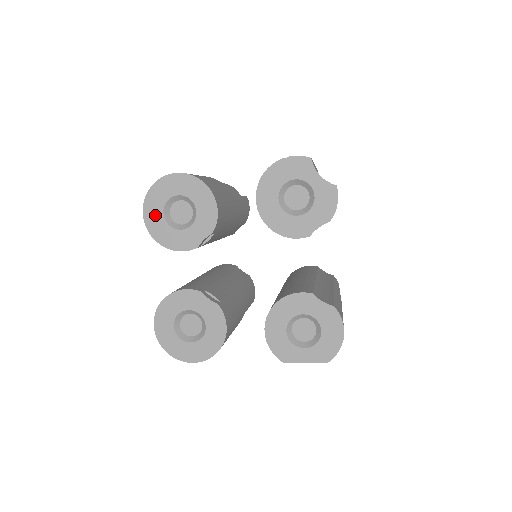
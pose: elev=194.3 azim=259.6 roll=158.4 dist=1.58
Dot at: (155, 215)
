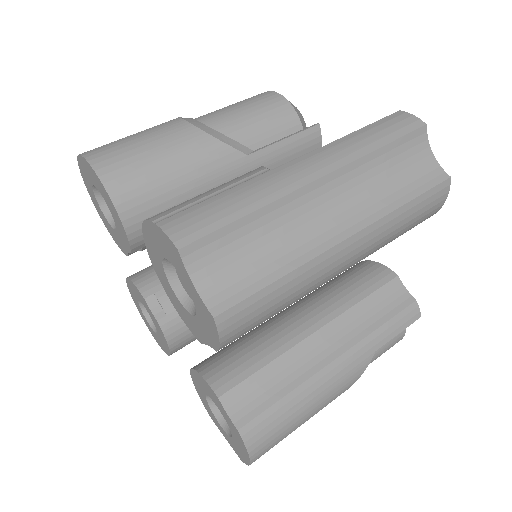
Dot at: (92, 194)
